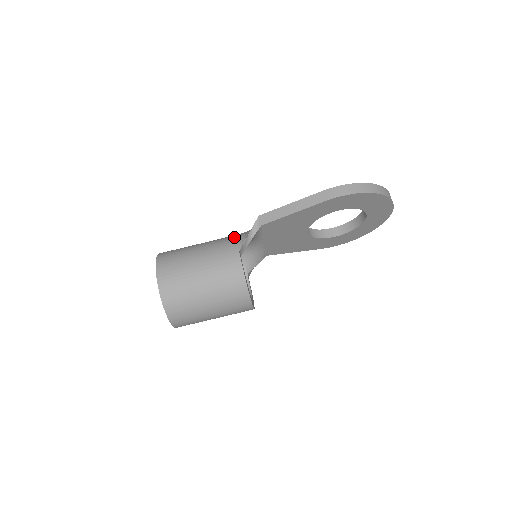
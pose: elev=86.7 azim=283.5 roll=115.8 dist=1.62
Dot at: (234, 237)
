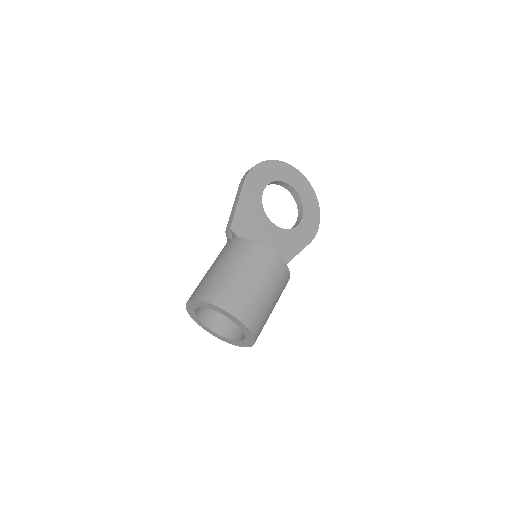
Dot at: occluded
